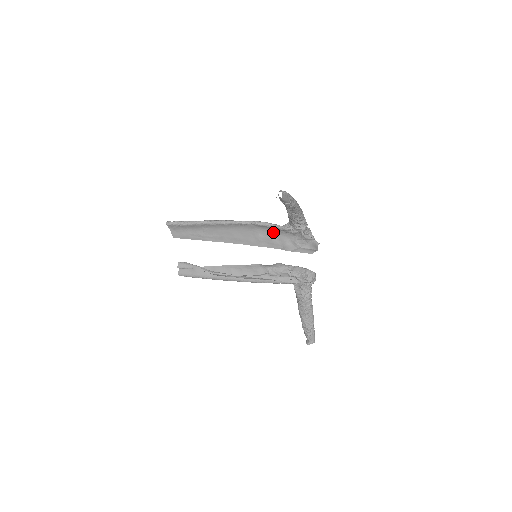
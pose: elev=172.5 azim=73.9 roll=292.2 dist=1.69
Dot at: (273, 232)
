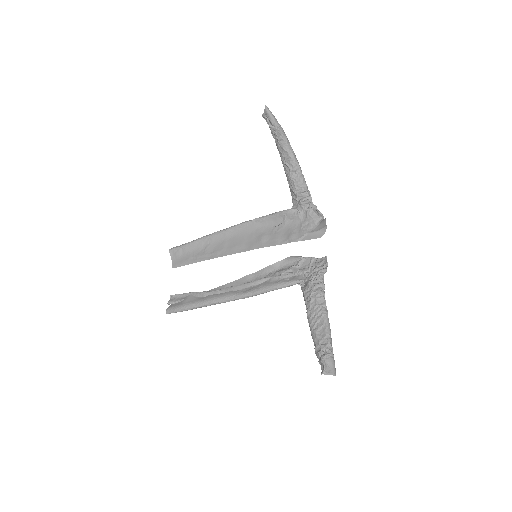
Dot at: (277, 226)
